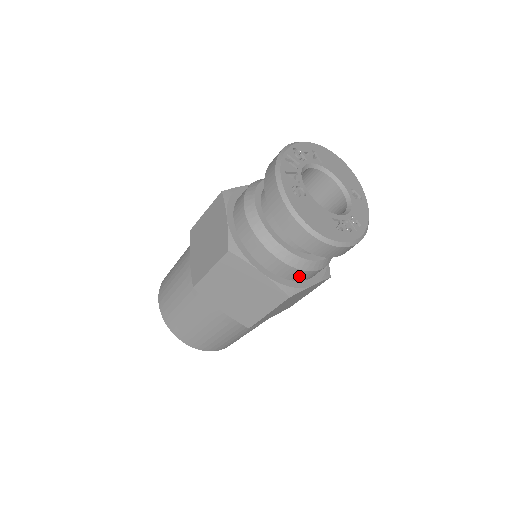
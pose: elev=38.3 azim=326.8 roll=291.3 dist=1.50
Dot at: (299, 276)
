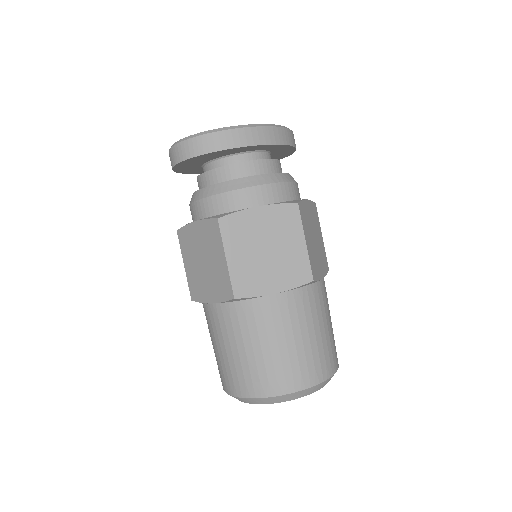
Dot at: (229, 203)
